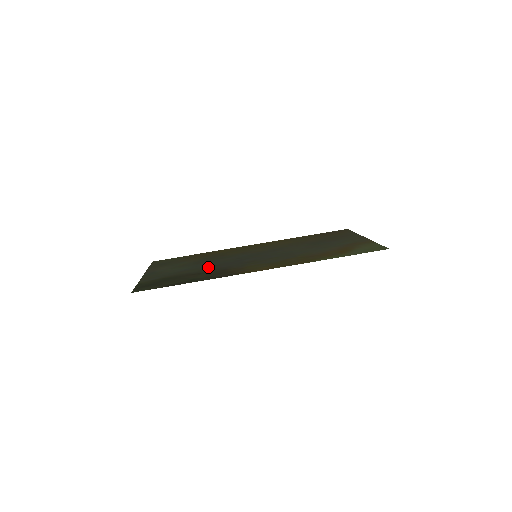
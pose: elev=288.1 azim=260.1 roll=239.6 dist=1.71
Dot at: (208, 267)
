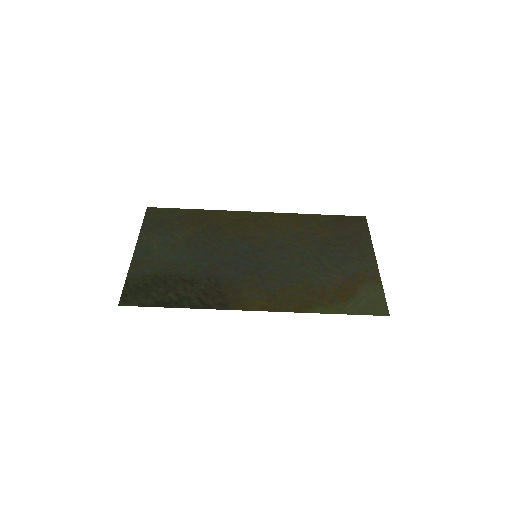
Dot at: (203, 266)
